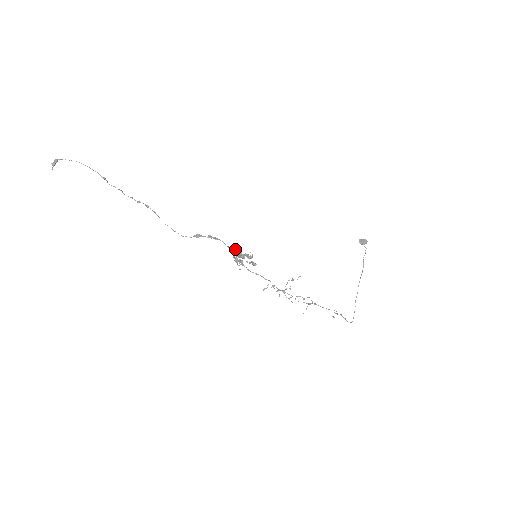
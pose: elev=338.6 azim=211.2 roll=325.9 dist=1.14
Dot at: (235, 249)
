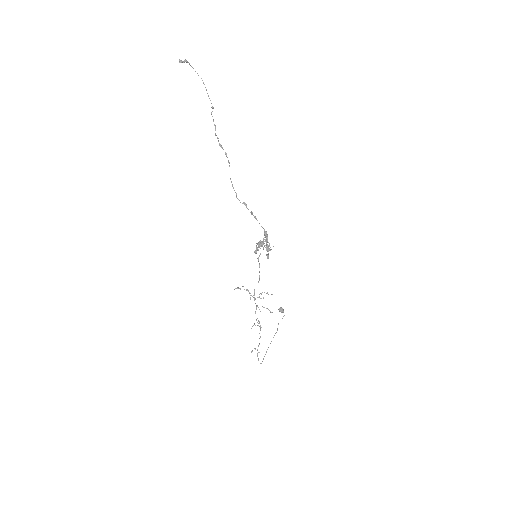
Dot at: (267, 235)
